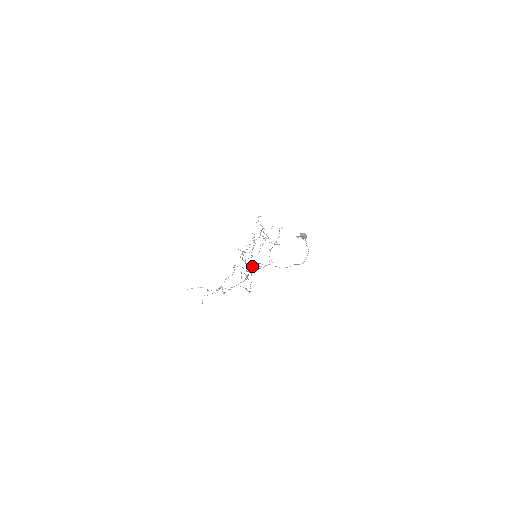
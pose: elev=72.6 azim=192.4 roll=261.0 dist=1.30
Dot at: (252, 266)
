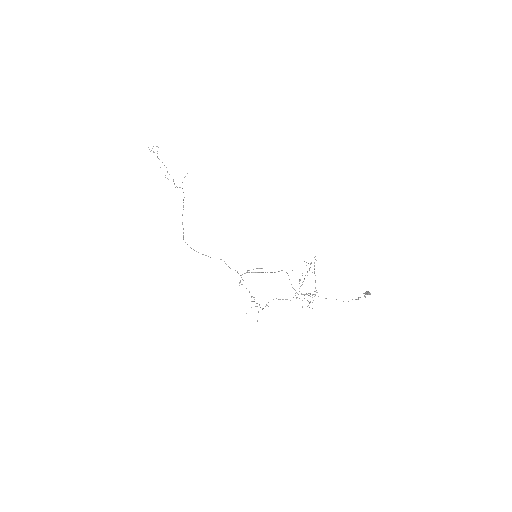
Dot at: (304, 294)
